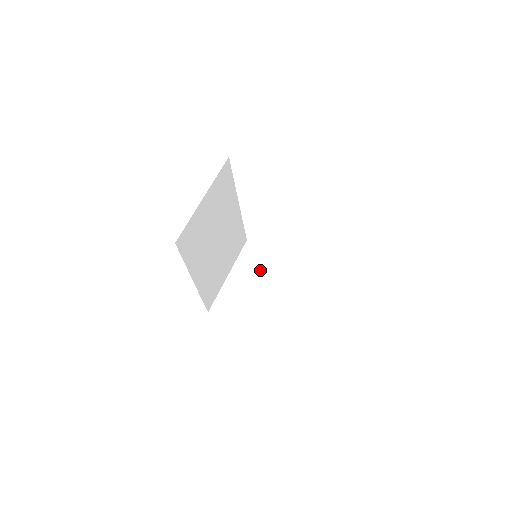
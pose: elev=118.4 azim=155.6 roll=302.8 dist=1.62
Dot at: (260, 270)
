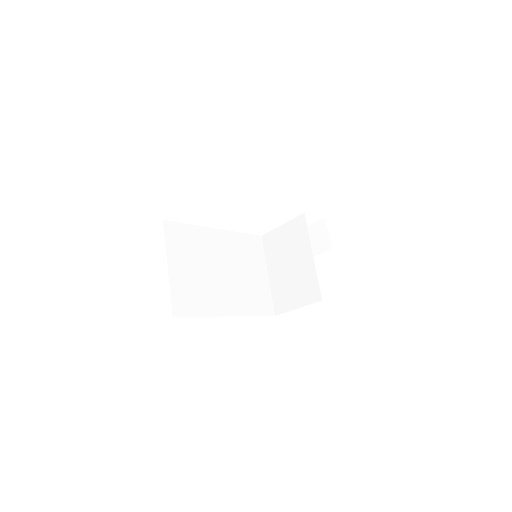
Dot at: (283, 252)
